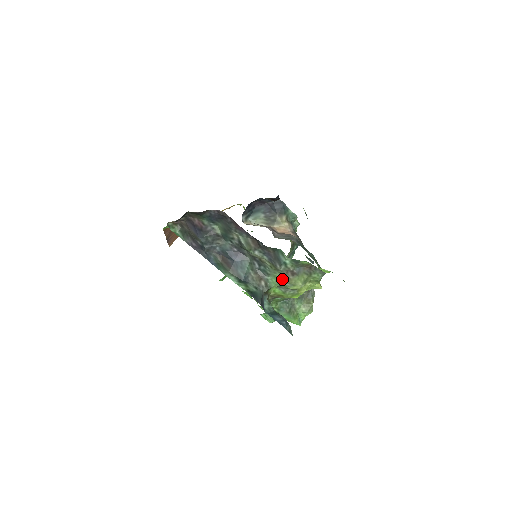
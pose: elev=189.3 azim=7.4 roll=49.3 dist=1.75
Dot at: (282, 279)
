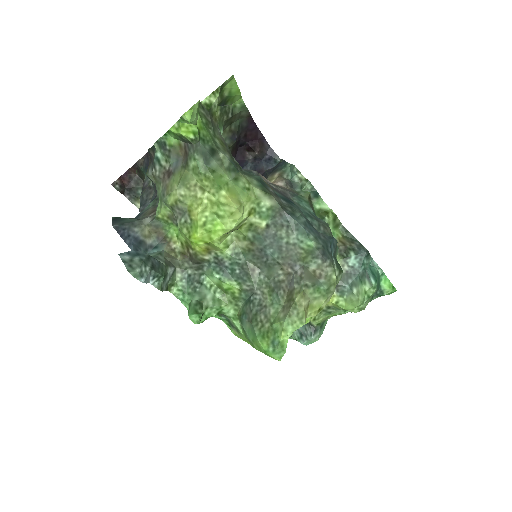
Dot at: (161, 192)
